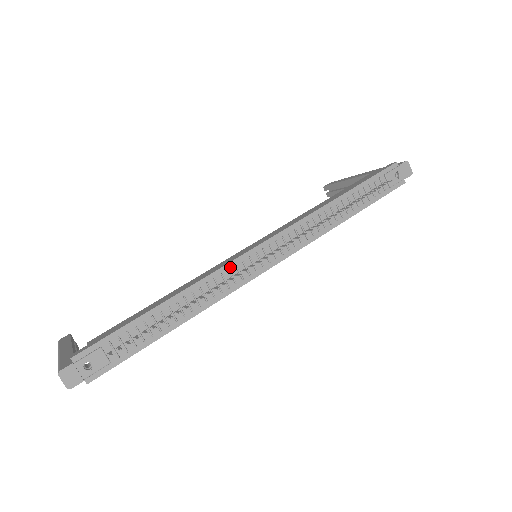
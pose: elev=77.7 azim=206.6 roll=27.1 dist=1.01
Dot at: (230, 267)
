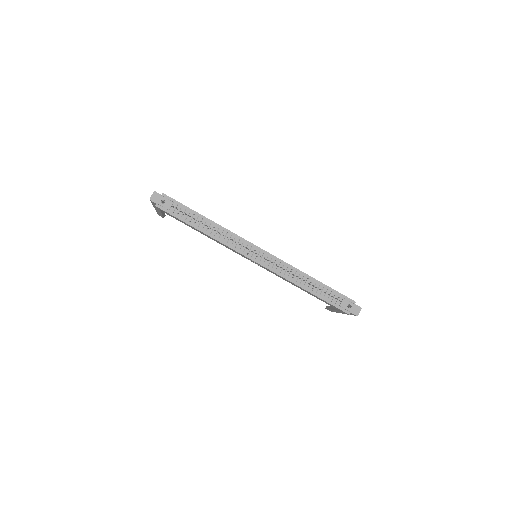
Dot at: (241, 240)
